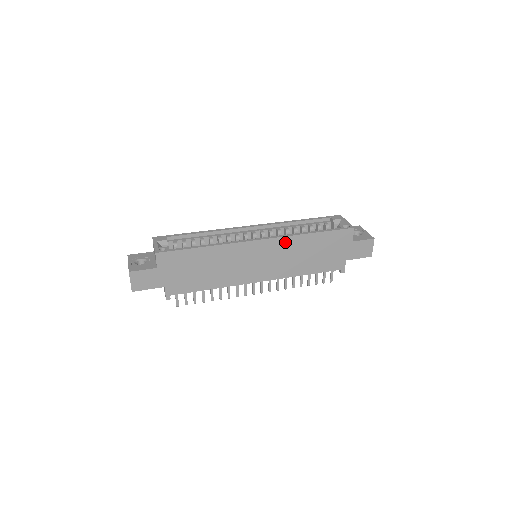
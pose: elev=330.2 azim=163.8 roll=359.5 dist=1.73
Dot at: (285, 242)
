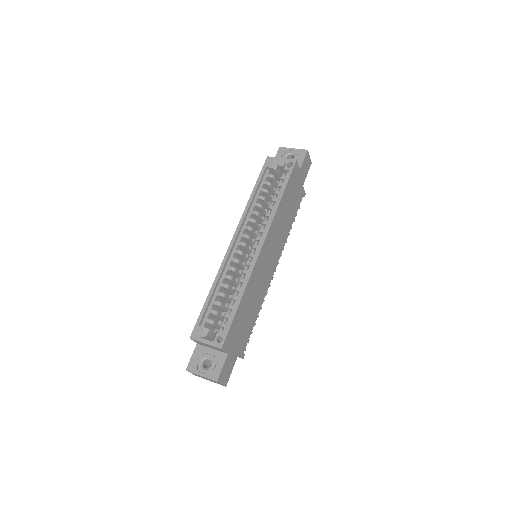
Dot at: (273, 226)
